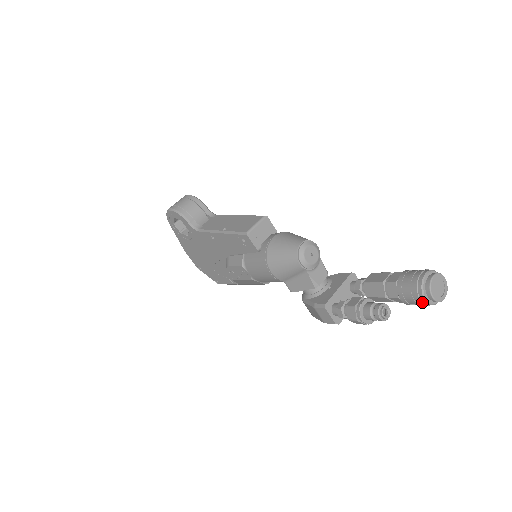
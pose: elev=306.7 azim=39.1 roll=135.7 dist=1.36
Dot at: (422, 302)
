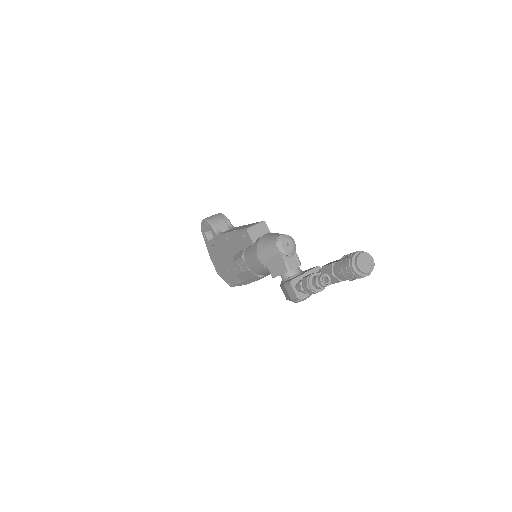
Dot at: (352, 272)
